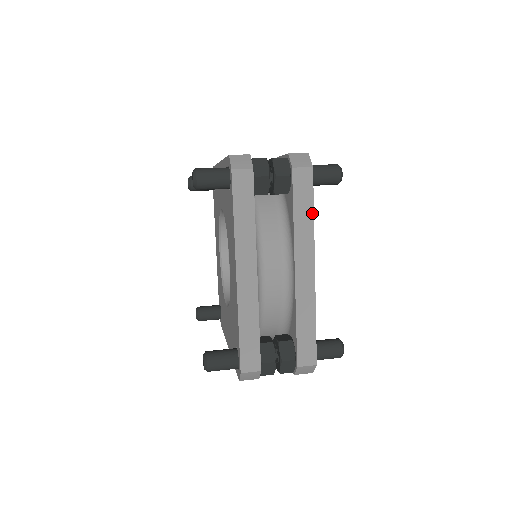
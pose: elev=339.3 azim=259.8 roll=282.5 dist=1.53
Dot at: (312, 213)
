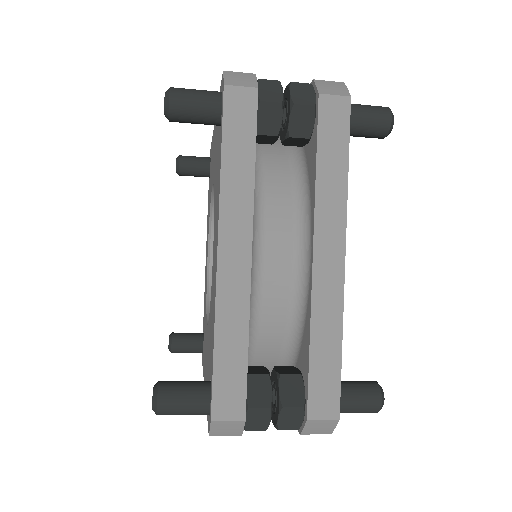
Dot at: (346, 167)
